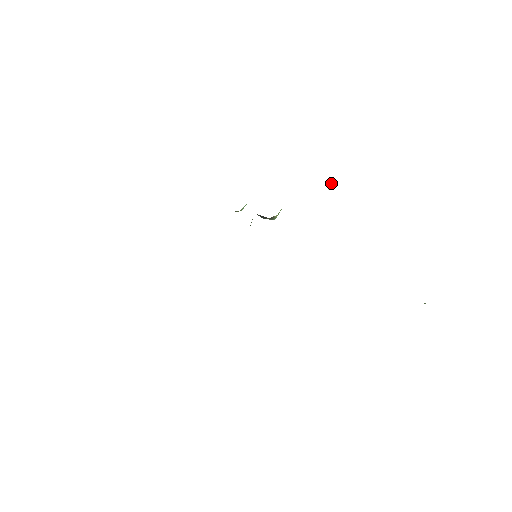
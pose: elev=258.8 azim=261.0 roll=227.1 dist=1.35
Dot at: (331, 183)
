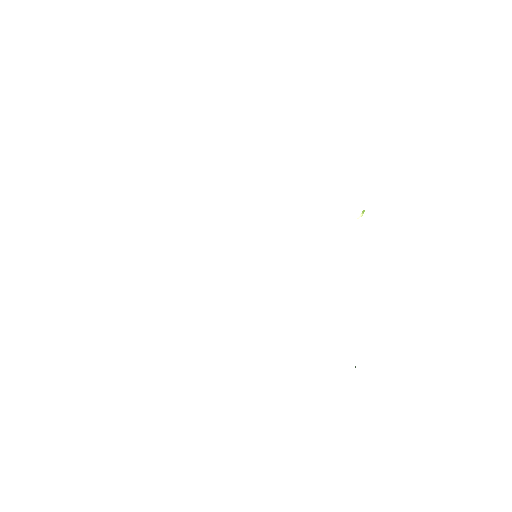
Dot at: occluded
